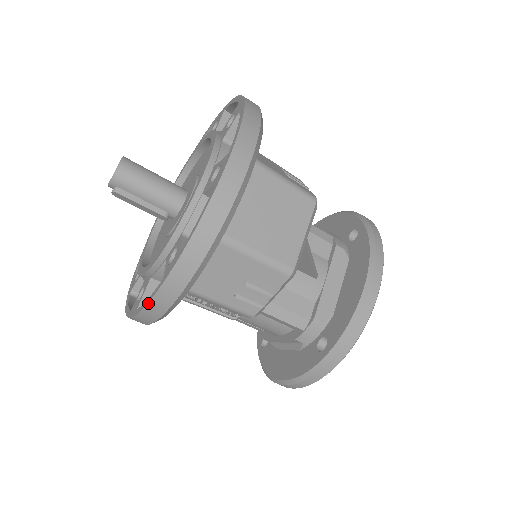
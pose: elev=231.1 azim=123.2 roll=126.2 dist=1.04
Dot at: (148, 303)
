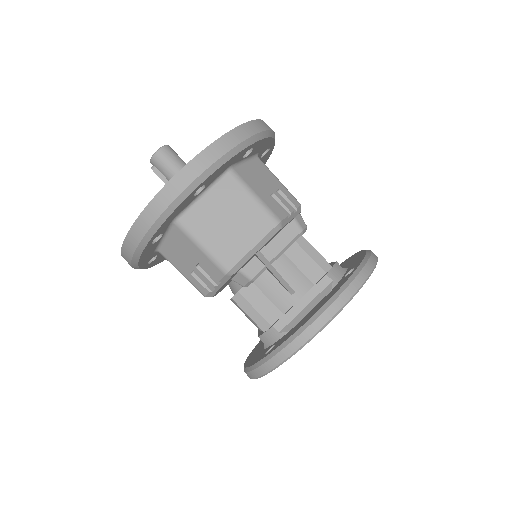
Dot at: (121, 250)
